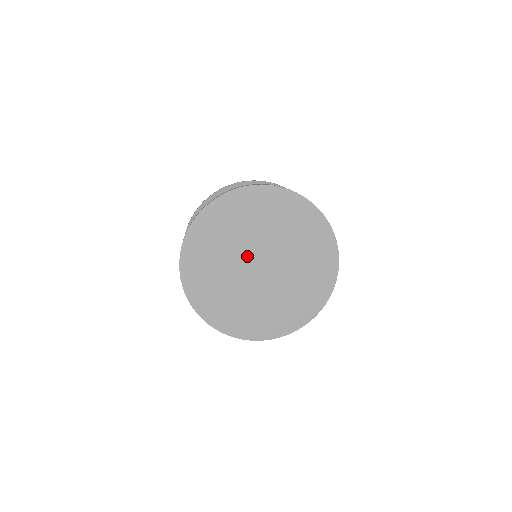
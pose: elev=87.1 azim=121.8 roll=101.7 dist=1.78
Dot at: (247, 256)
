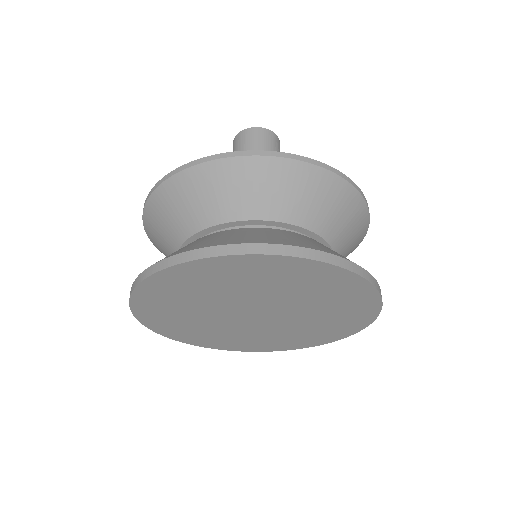
Dot at: (240, 306)
